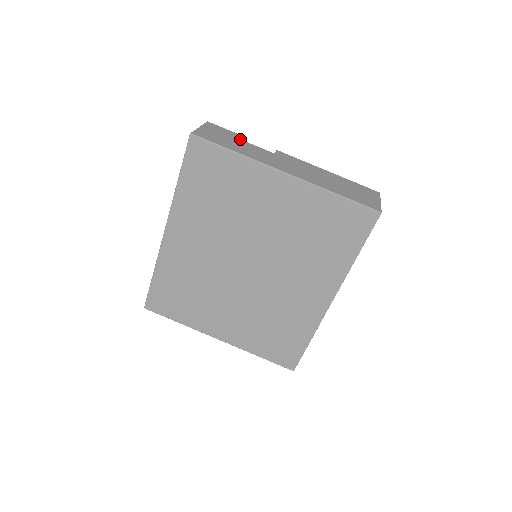
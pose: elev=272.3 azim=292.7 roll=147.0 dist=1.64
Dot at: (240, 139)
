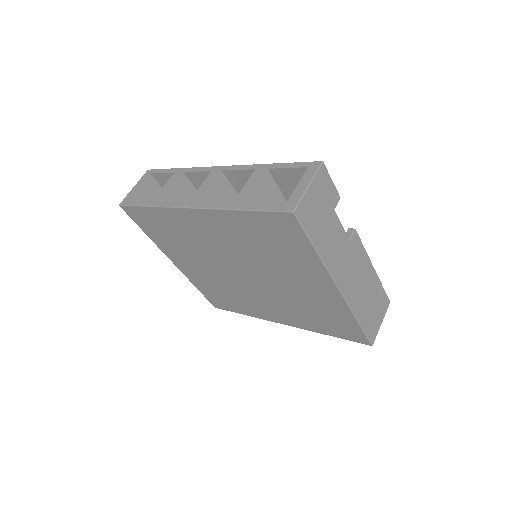
Dot at: occluded
